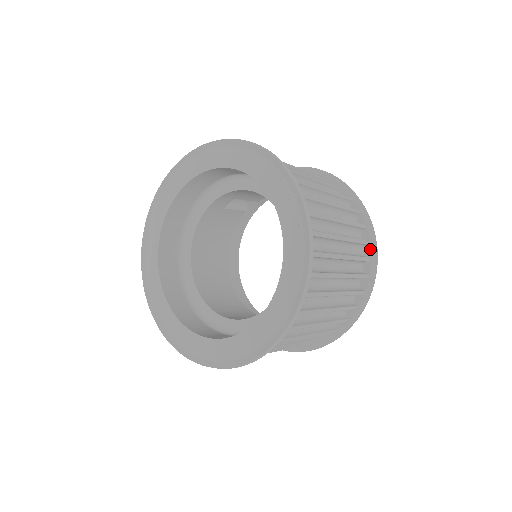
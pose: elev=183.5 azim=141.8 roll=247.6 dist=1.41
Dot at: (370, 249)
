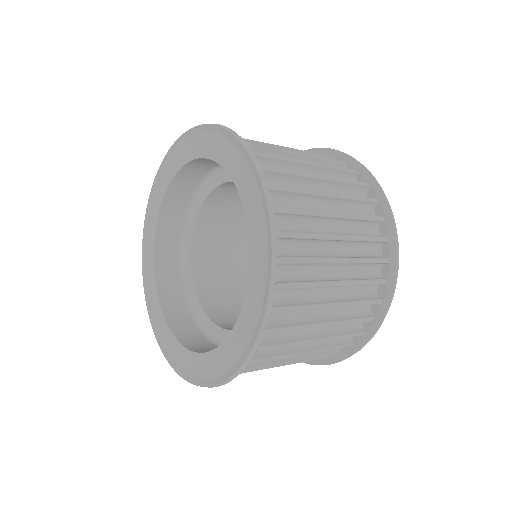
Dot at: (385, 290)
